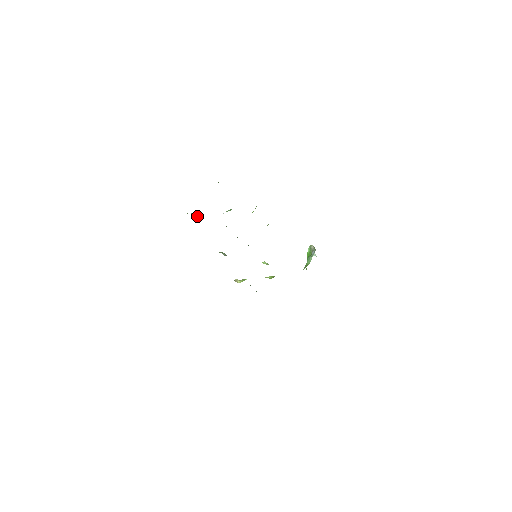
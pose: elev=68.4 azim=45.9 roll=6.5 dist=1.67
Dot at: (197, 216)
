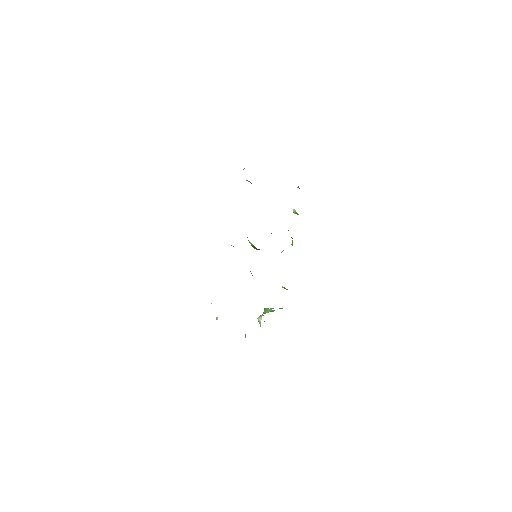
Dot at: occluded
